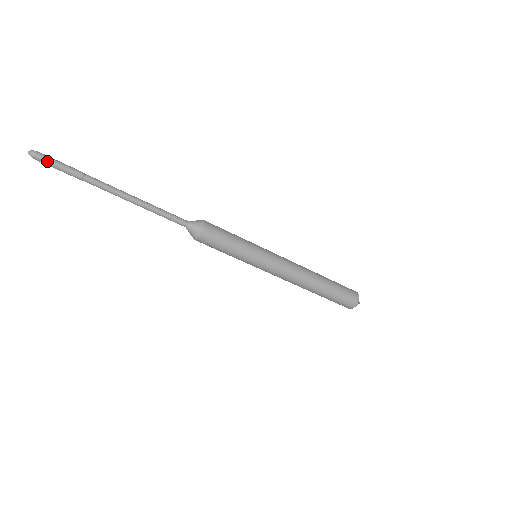
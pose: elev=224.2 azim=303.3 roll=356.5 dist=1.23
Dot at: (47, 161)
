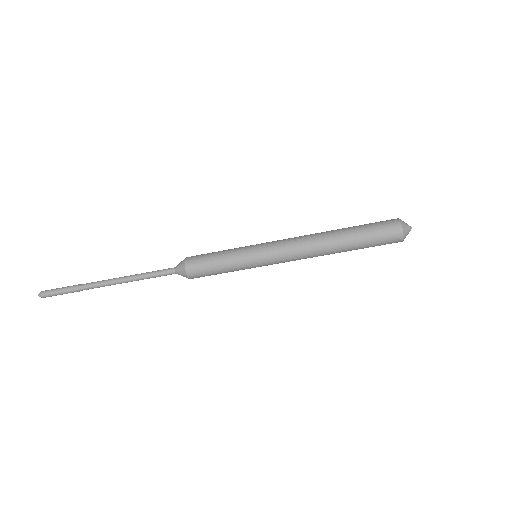
Dot at: (50, 292)
